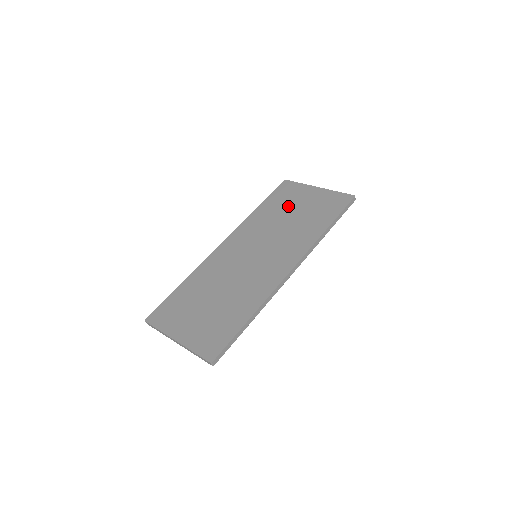
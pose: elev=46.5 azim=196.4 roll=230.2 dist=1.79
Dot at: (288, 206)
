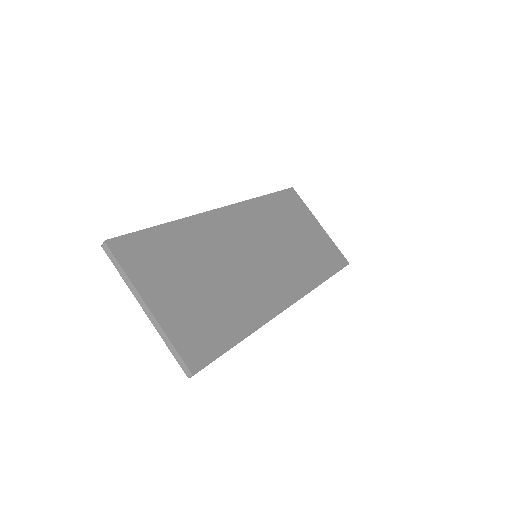
Dot at: (294, 222)
